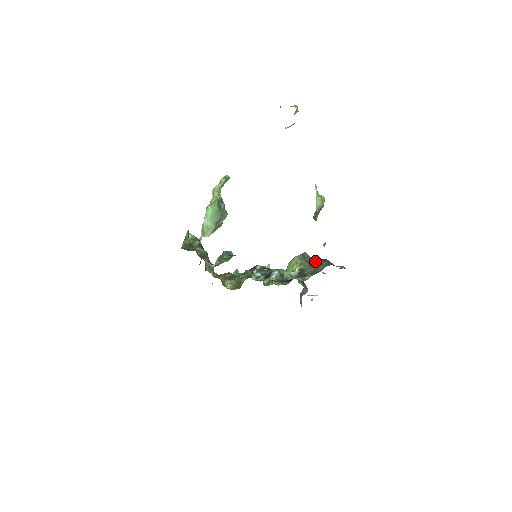
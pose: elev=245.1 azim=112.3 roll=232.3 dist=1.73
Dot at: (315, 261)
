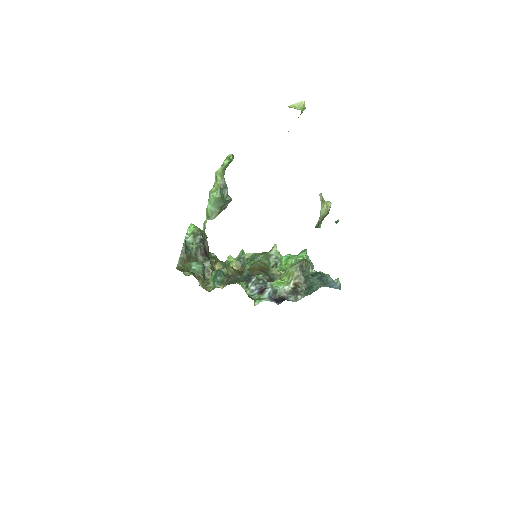
Dot at: (310, 278)
